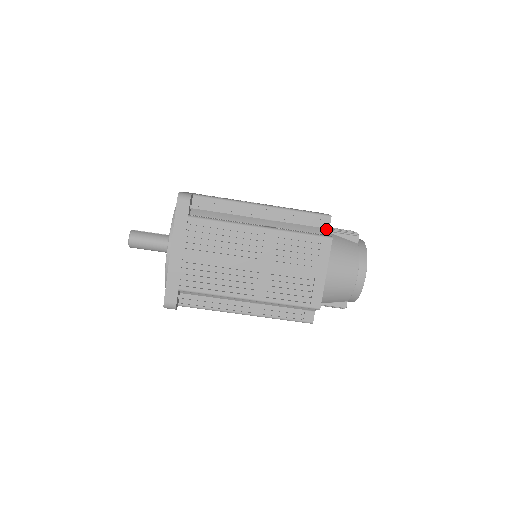
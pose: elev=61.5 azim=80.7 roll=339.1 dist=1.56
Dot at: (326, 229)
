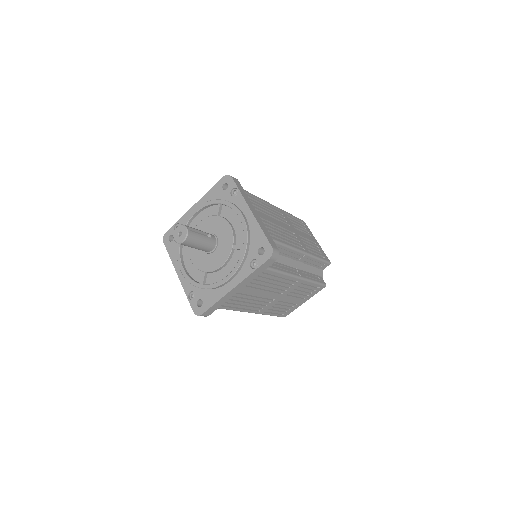
Dot at: (322, 270)
